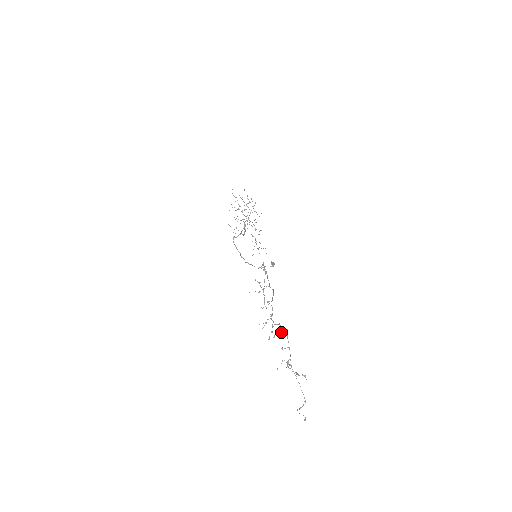
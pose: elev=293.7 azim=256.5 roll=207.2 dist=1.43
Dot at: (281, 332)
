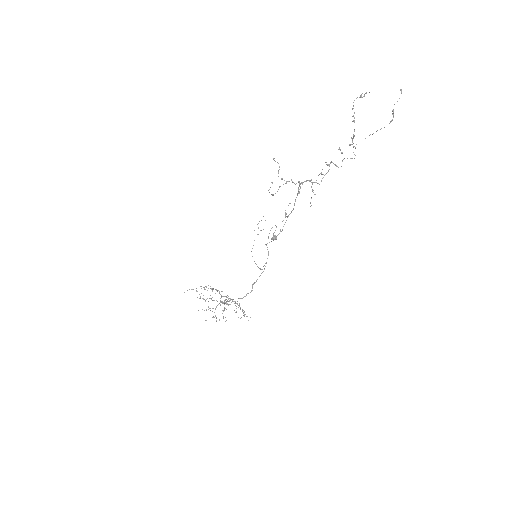
Dot at: occluded
